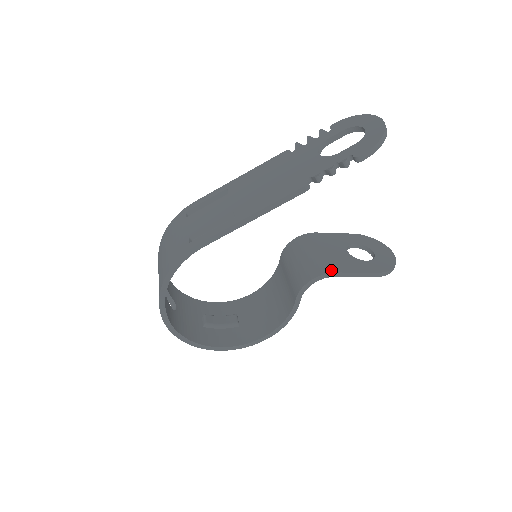
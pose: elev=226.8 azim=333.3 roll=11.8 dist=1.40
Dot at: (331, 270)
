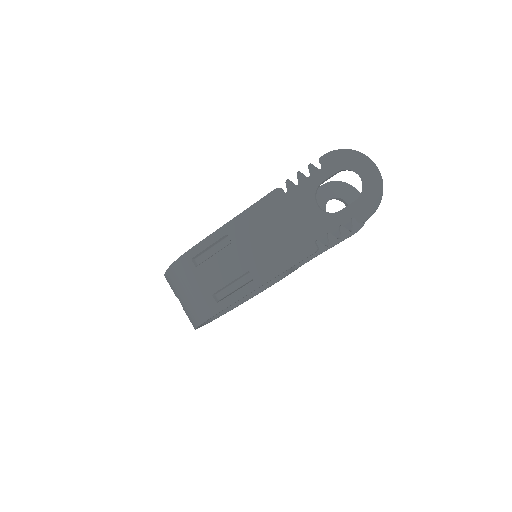
Dot at: (322, 249)
